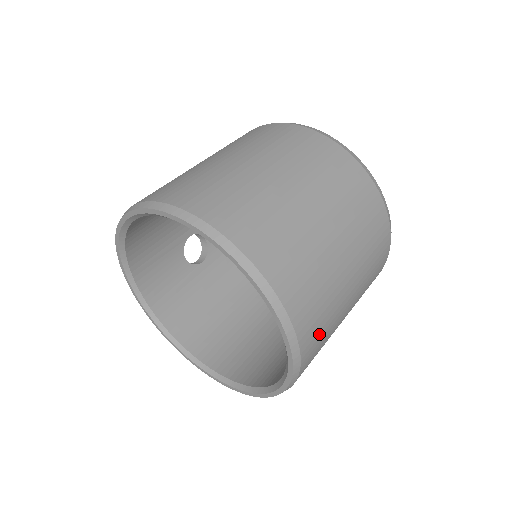
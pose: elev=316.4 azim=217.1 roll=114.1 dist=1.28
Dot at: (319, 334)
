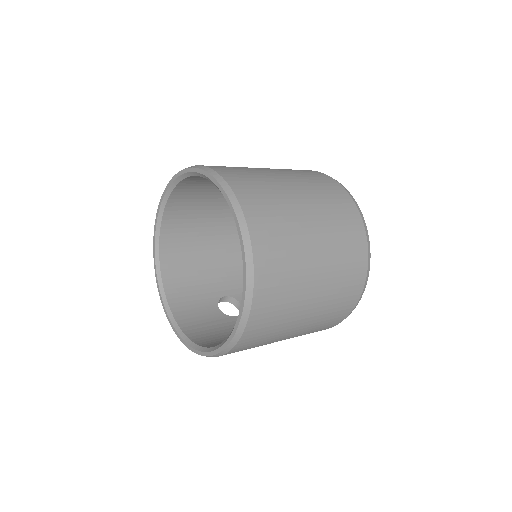
Dot at: (265, 208)
